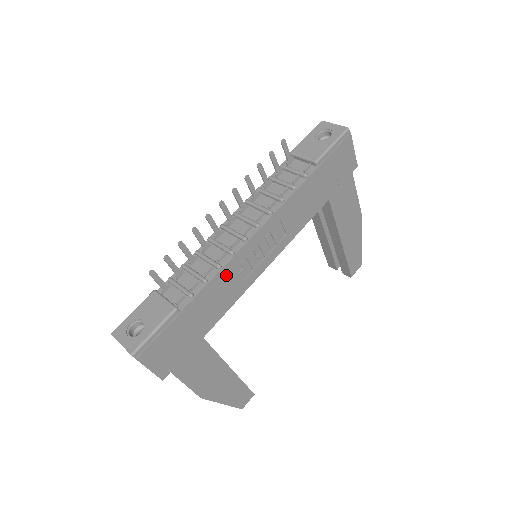
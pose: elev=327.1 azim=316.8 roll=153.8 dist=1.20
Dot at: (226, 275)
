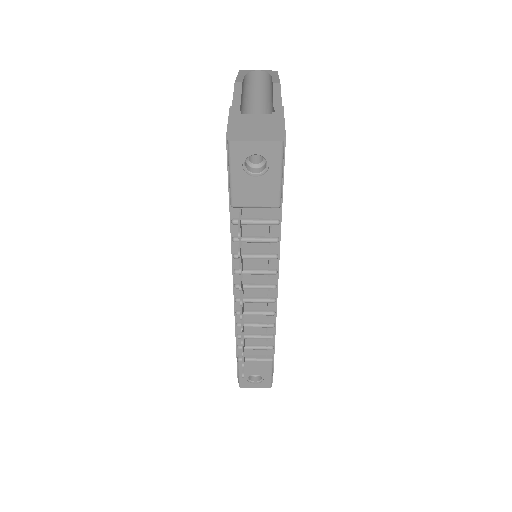
Dot at: occluded
